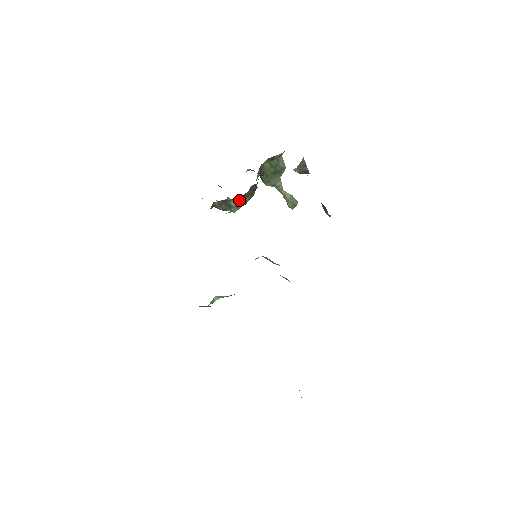
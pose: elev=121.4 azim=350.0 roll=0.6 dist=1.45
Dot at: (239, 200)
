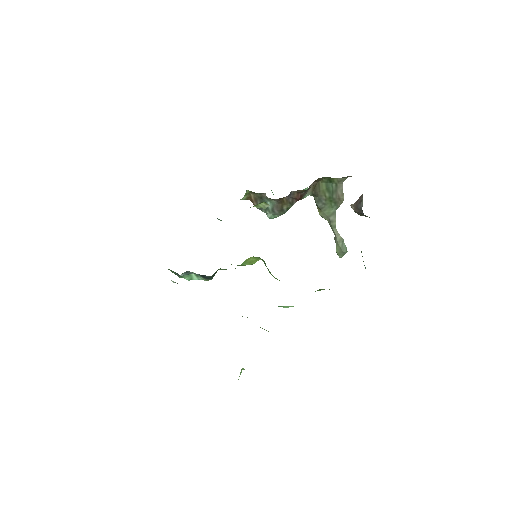
Dot at: (277, 204)
